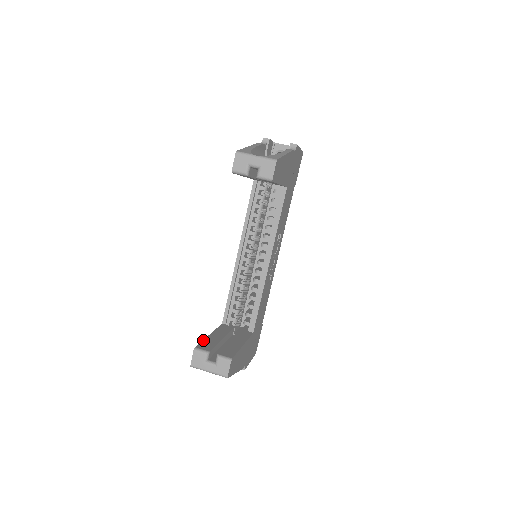
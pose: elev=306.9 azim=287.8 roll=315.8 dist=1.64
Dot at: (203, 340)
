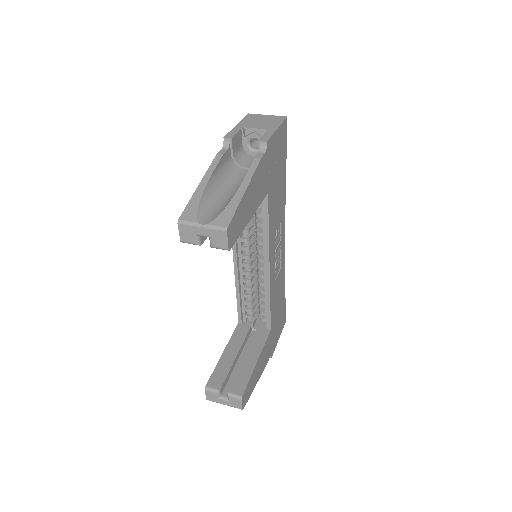
Dot at: (215, 368)
